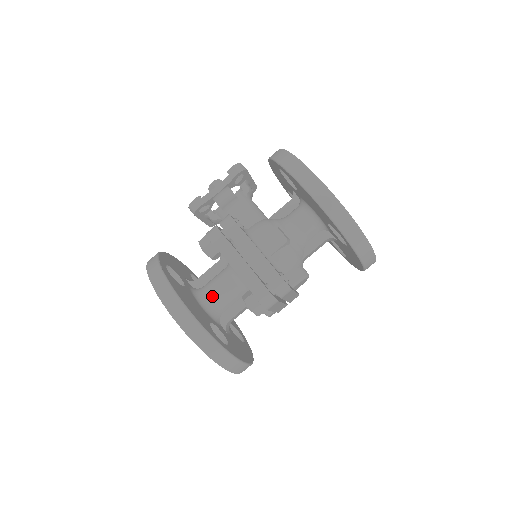
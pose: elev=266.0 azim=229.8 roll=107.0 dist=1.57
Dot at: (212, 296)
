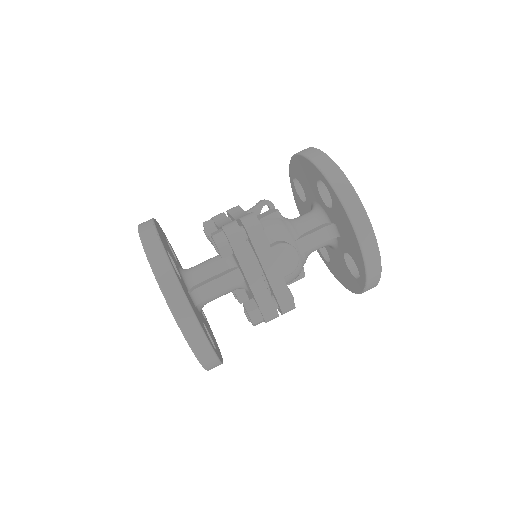
Dot at: (194, 267)
